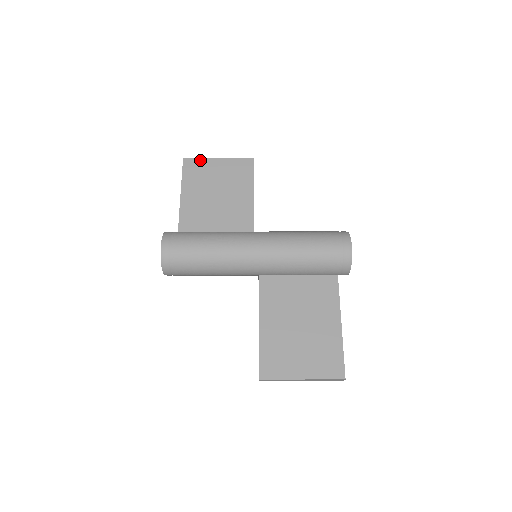
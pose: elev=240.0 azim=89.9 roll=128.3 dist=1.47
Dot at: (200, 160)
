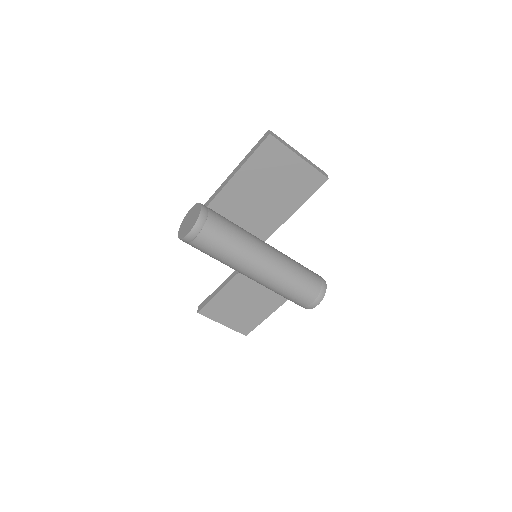
Dot at: (283, 147)
